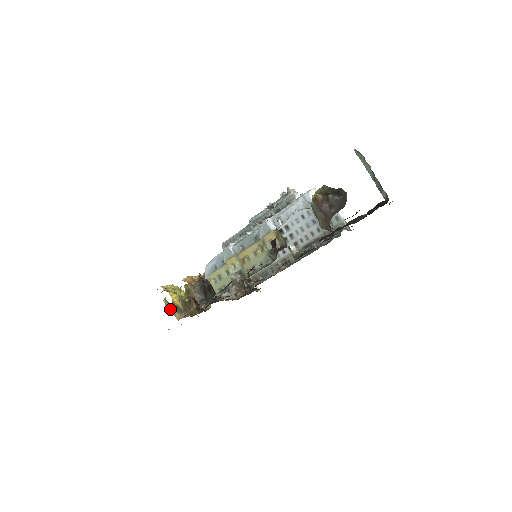
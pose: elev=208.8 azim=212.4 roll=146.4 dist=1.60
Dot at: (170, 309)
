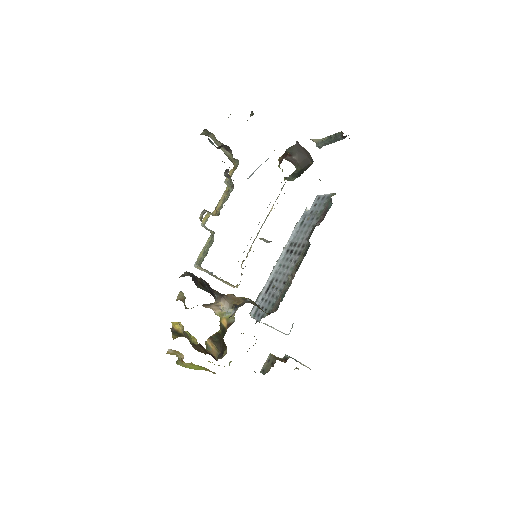
Dot at: (180, 365)
